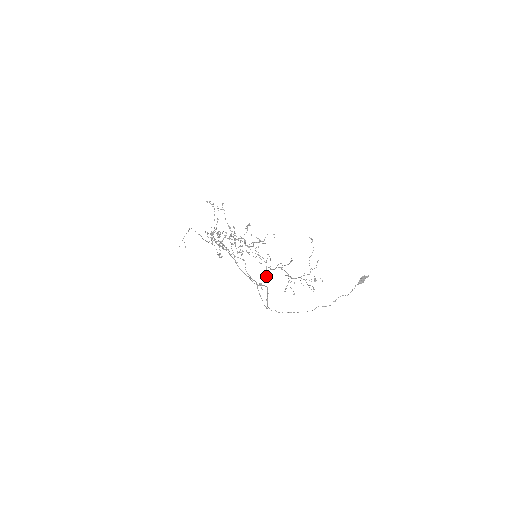
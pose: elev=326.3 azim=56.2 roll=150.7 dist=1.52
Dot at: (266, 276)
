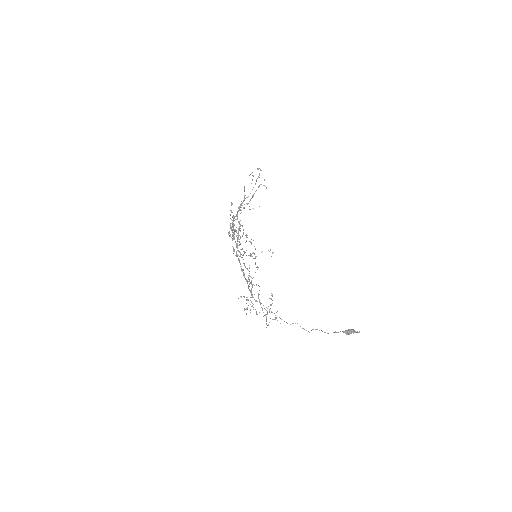
Dot at: (249, 281)
